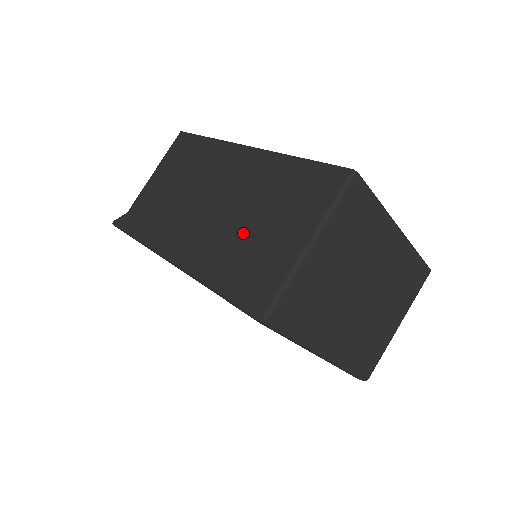
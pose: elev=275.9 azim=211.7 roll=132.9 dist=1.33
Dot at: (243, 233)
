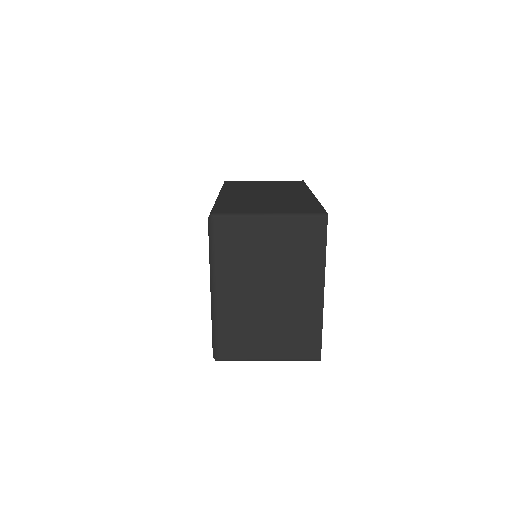
Dot at: (257, 202)
